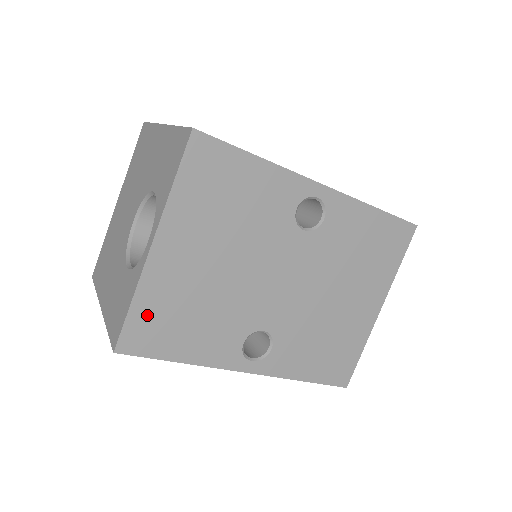
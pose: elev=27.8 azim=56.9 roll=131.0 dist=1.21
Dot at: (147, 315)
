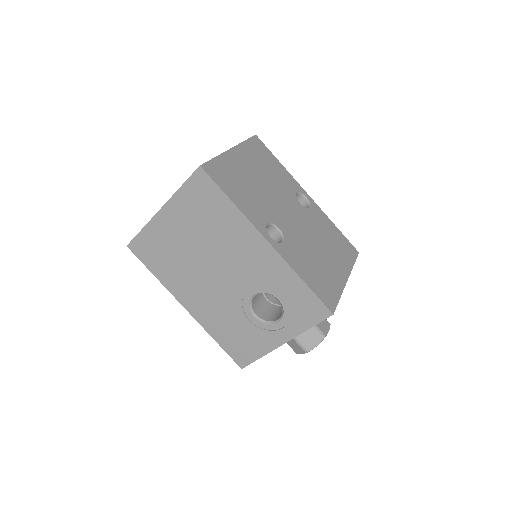
Dot at: (221, 167)
